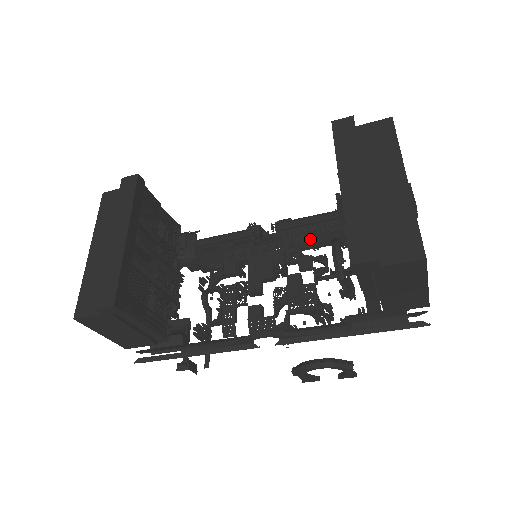
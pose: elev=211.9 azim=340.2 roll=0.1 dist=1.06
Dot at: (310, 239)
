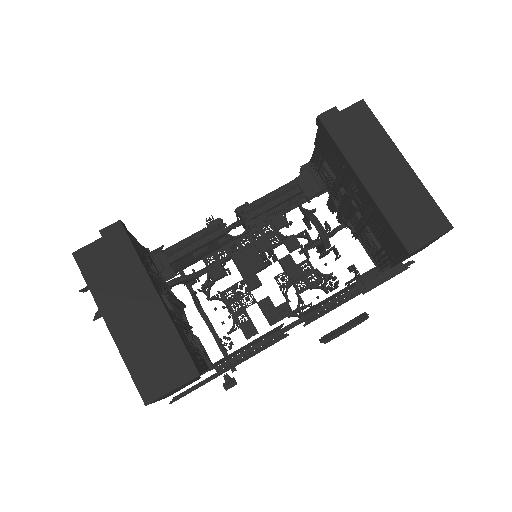
Dot at: (284, 219)
